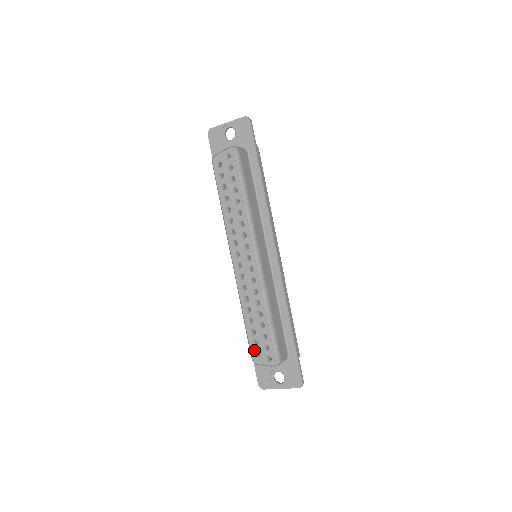
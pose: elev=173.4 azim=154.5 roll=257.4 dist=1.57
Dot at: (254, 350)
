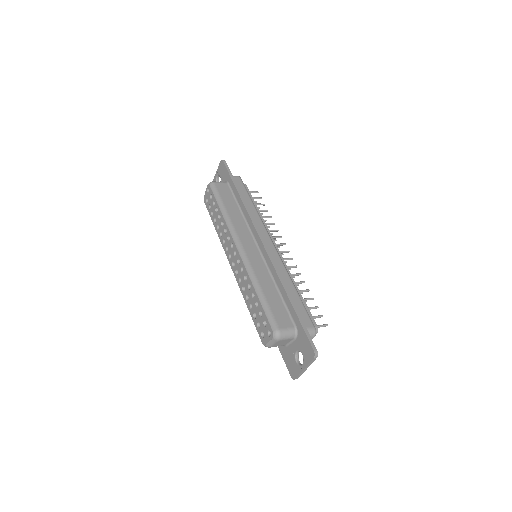
Dot at: (260, 332)
